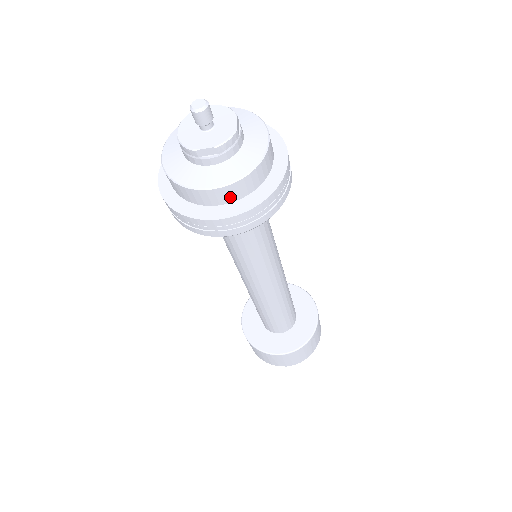
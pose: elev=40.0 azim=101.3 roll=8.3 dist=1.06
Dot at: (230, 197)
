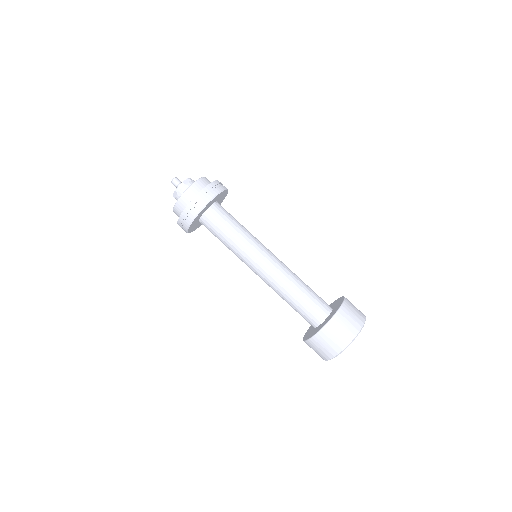
Dot at: (181, 208)
